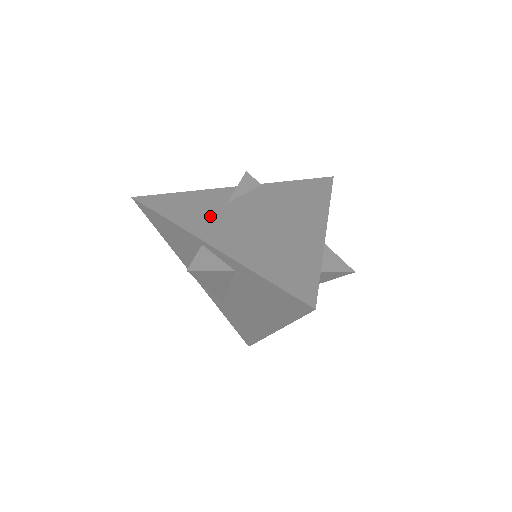
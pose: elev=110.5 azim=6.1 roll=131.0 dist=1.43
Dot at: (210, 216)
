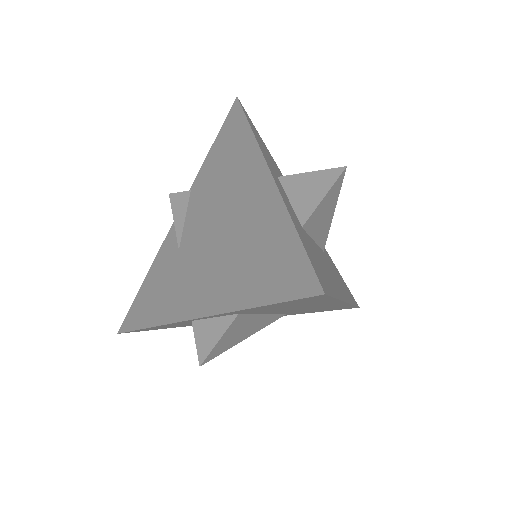
Dot at: (175, 282)
